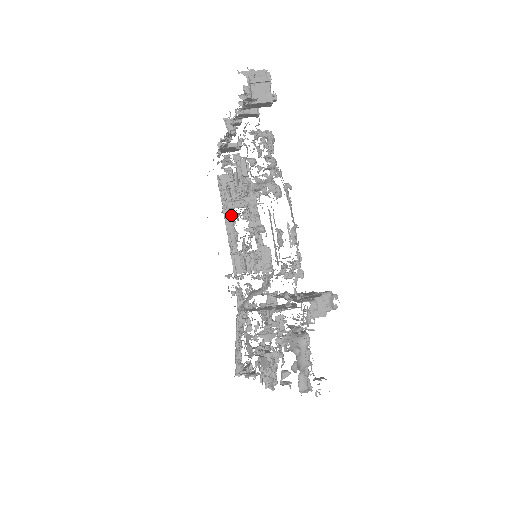
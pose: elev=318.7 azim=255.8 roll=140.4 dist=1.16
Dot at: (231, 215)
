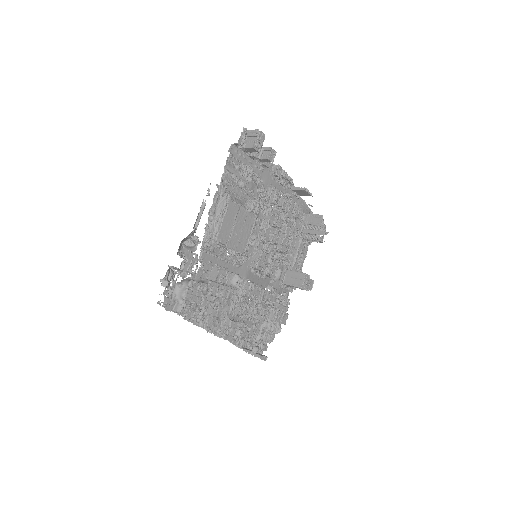
Dot at: (289, 238)
